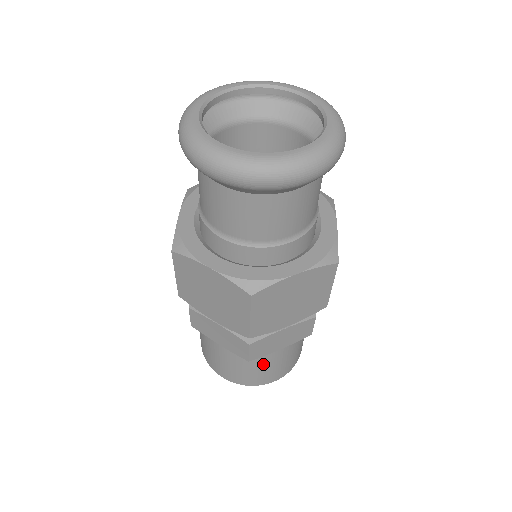
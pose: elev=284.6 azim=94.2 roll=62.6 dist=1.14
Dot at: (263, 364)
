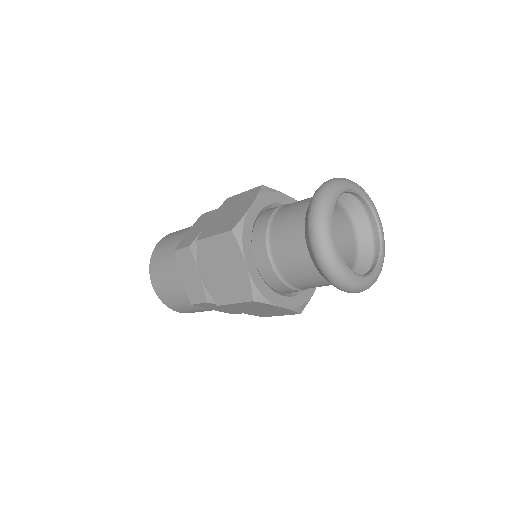
Dot at: (191, 306)
